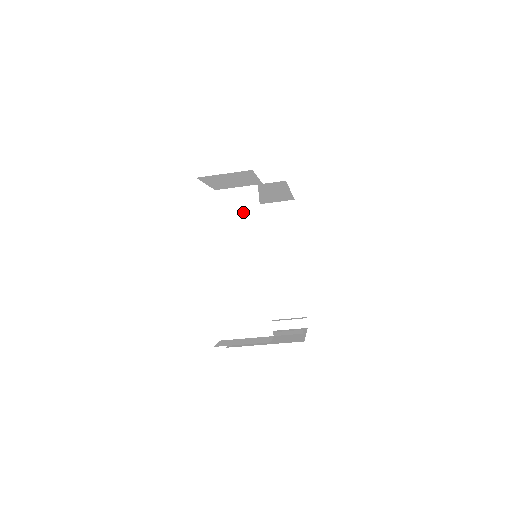
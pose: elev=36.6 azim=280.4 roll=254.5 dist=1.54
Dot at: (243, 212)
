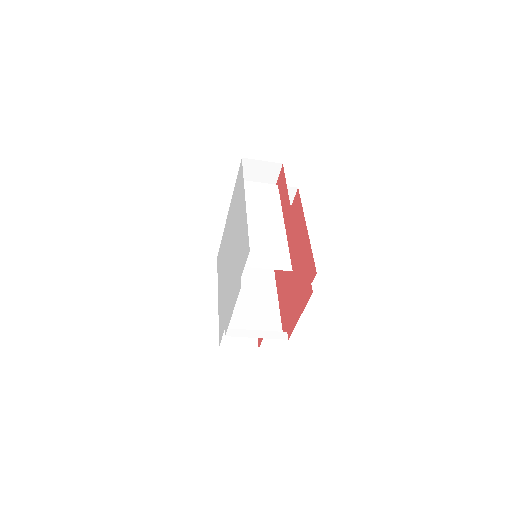
Dot at: (267, 196)
